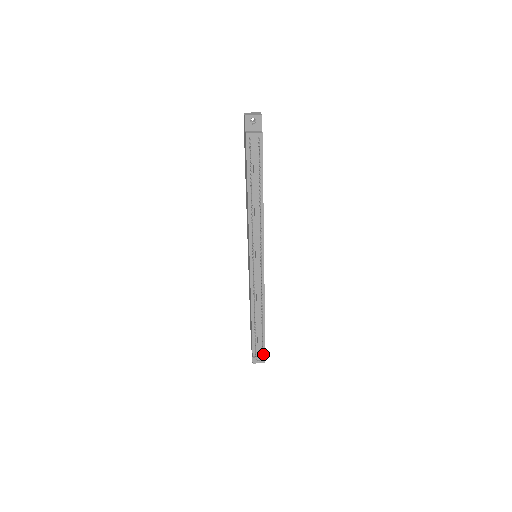
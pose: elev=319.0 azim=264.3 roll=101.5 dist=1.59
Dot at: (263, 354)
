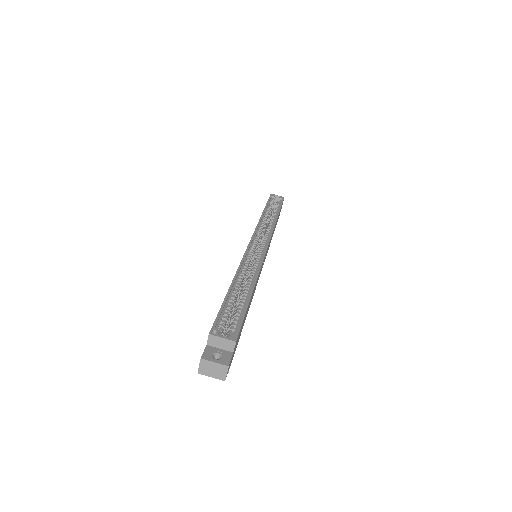
Dot at: occluded
